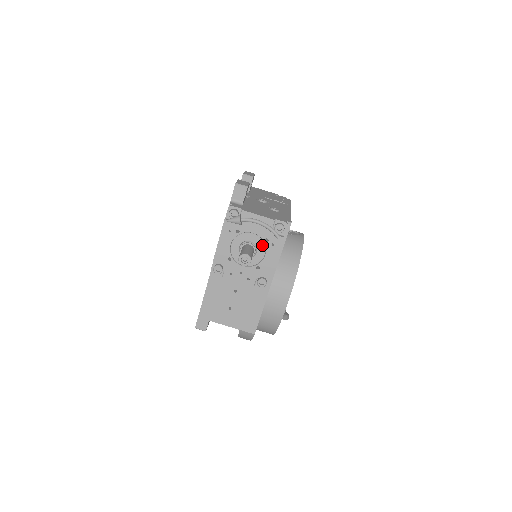
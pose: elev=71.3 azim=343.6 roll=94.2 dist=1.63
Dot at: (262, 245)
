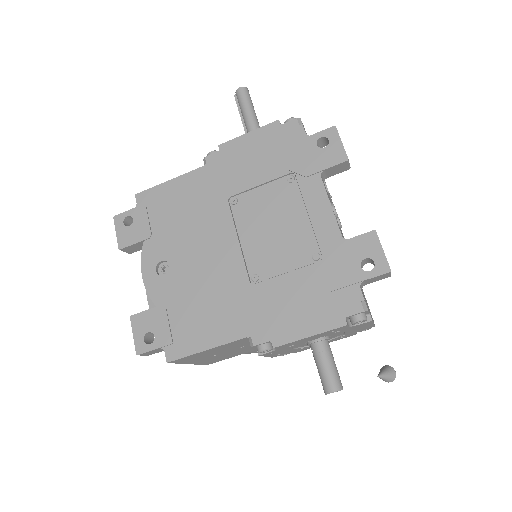
Dot at: (334, 337)
